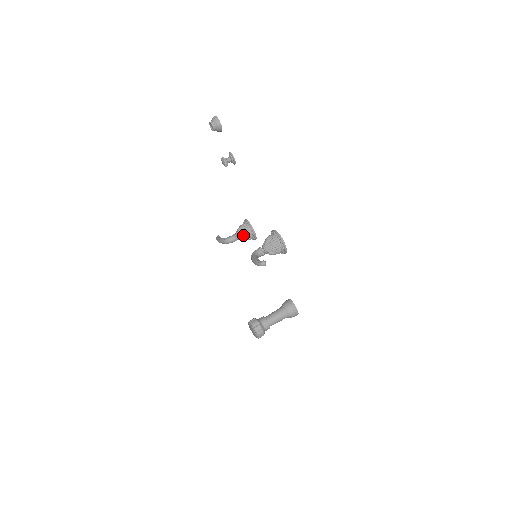
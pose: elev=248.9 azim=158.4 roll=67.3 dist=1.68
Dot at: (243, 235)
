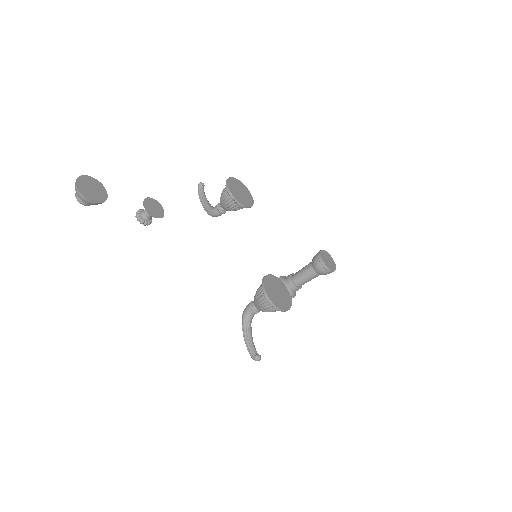
Dot at: (231, 210)
